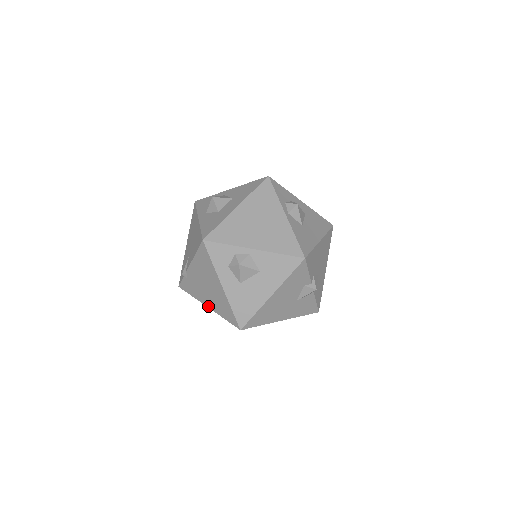
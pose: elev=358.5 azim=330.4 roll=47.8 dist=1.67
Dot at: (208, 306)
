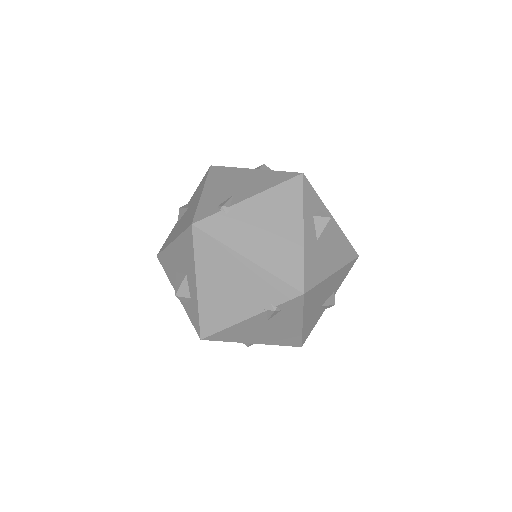
Dot at: (250, 257)
